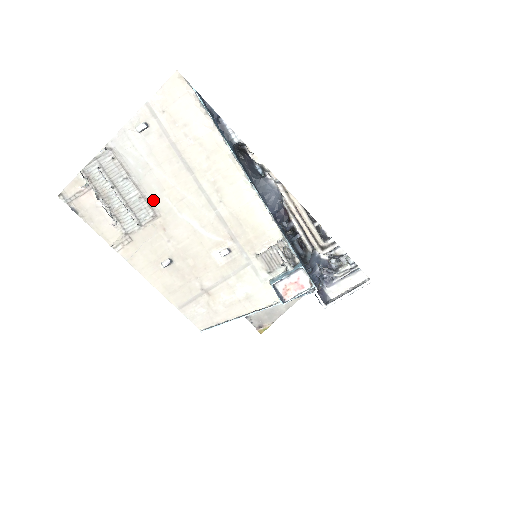
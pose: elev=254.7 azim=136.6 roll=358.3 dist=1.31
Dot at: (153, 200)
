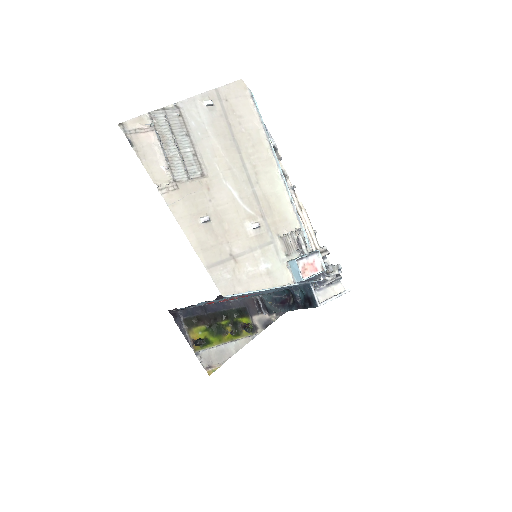
Dot at: (204, 161)
